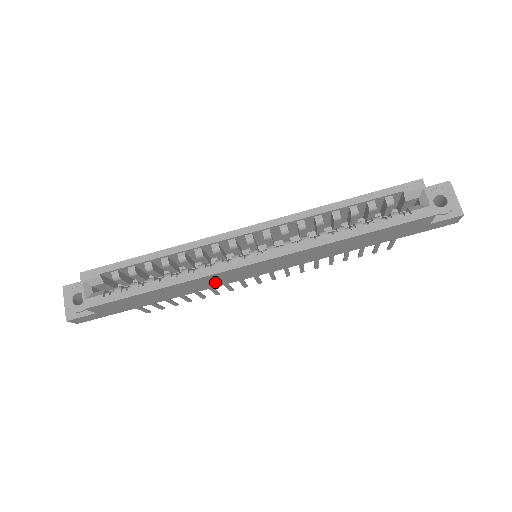
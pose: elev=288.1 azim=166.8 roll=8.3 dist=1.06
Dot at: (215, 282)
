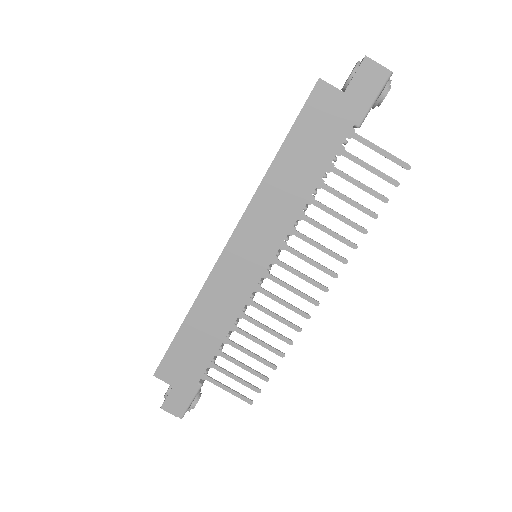
Dot at: (230, 297)
